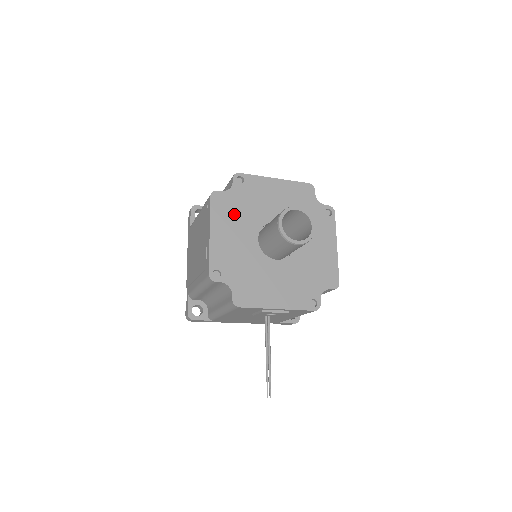
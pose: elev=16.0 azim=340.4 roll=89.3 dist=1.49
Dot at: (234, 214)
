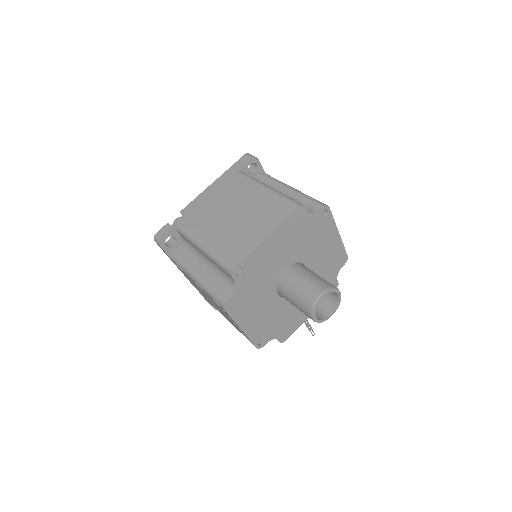
Dot at: (250, 299)
